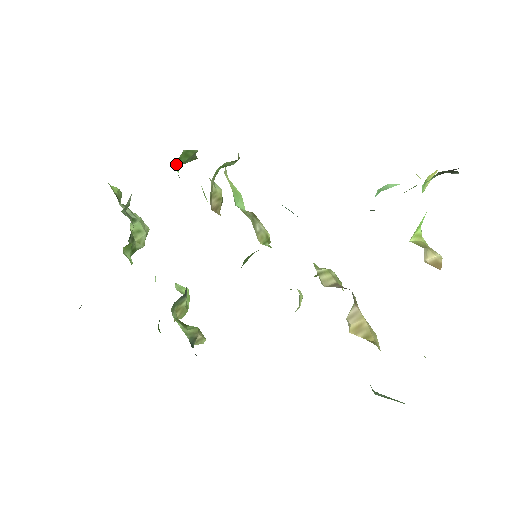
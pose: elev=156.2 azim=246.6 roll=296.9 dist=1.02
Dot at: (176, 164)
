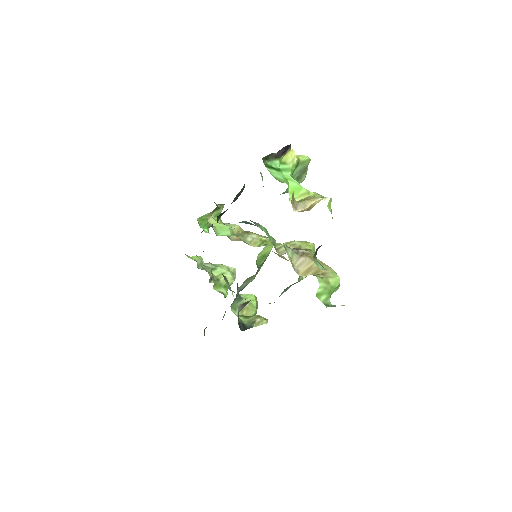
Dot at: (202, 228)
